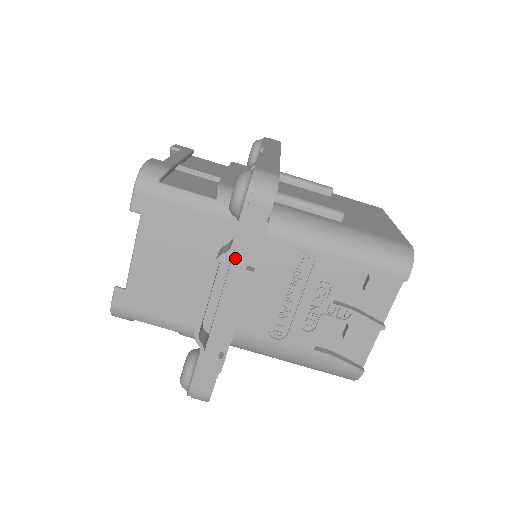
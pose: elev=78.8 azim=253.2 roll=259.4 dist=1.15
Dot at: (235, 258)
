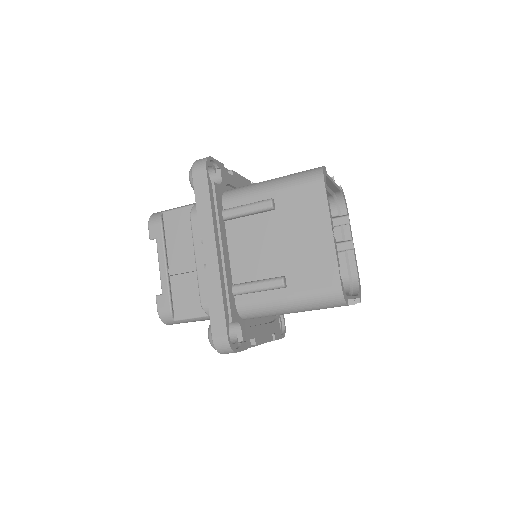
Dot at: occluded
